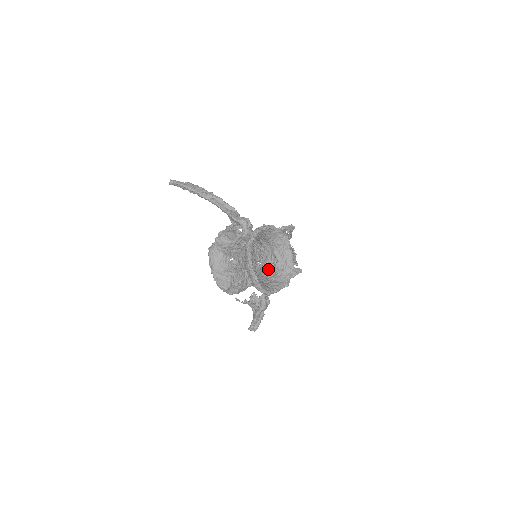
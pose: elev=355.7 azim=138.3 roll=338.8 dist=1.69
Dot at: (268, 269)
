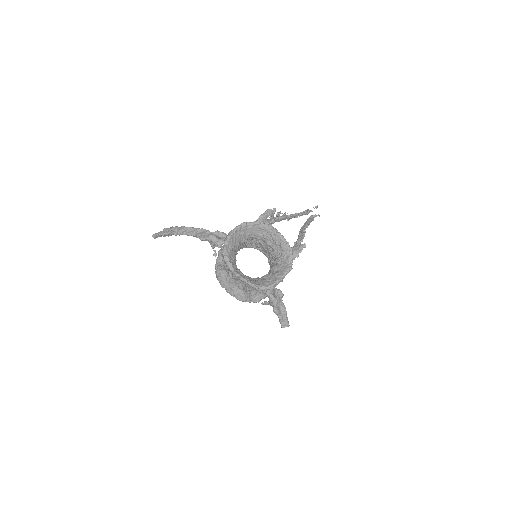
Dot at: (273, 262)
